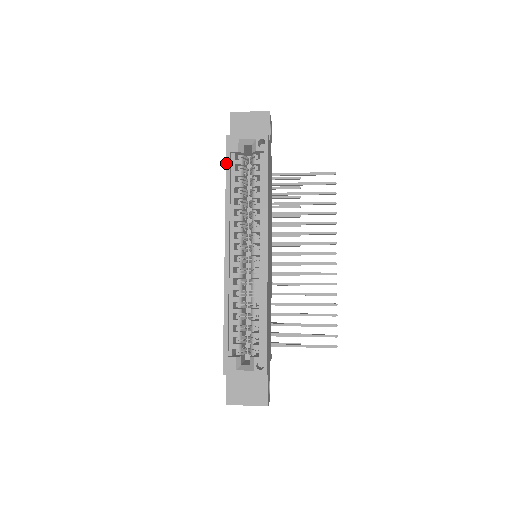
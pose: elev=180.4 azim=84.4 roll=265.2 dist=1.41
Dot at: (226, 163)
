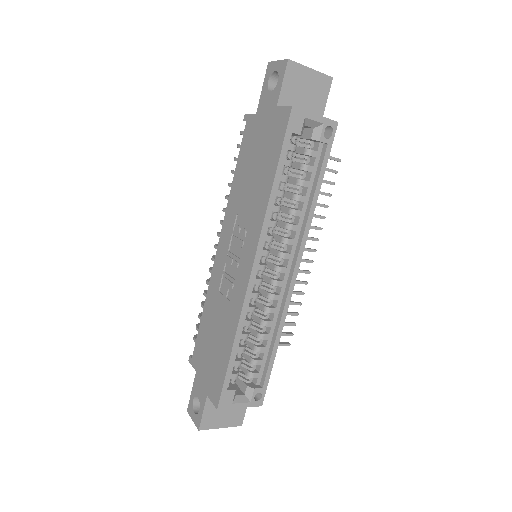
Dot at: (282, 147)
